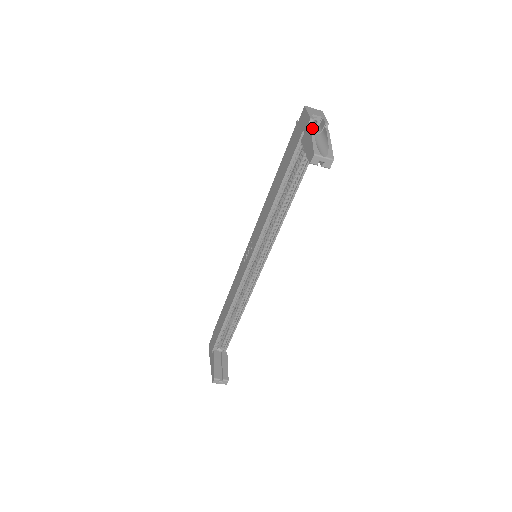
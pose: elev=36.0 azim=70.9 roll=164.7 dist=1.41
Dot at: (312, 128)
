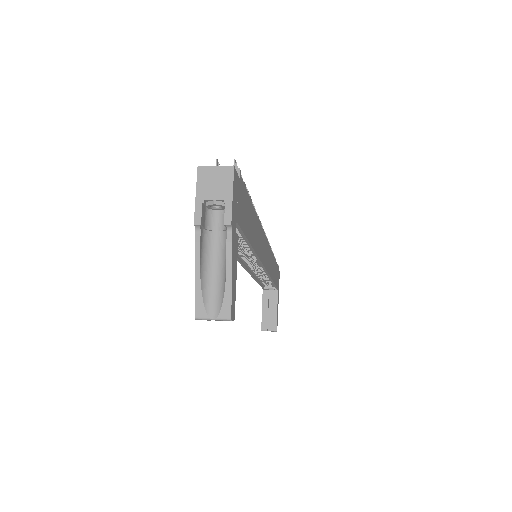
Dot at: (197, 248)
